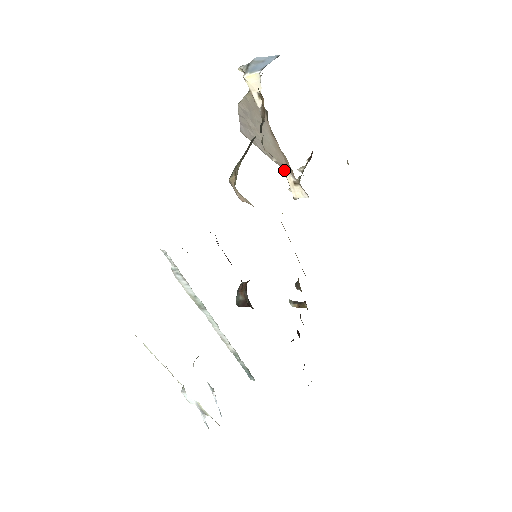
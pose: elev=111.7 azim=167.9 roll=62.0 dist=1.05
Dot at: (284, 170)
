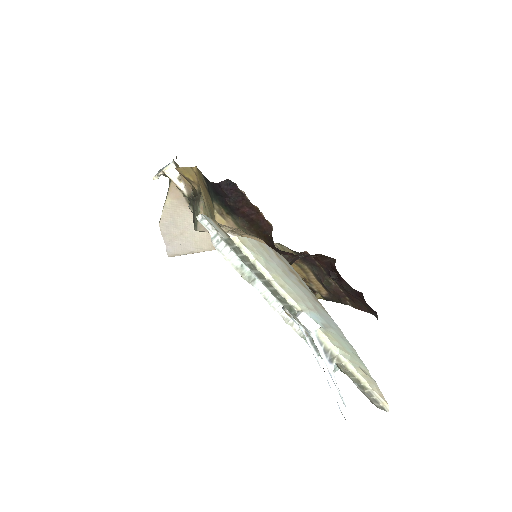
Dot at: occluded
